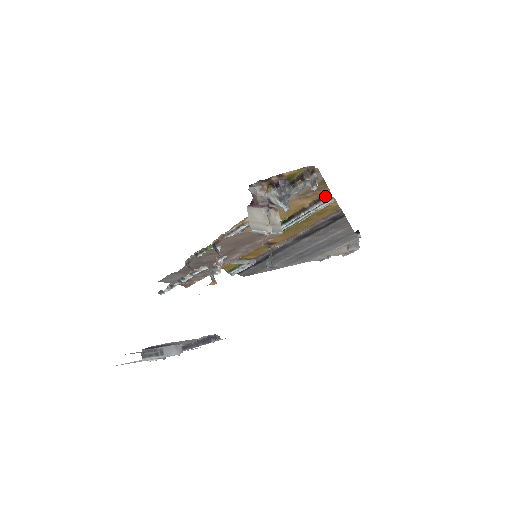
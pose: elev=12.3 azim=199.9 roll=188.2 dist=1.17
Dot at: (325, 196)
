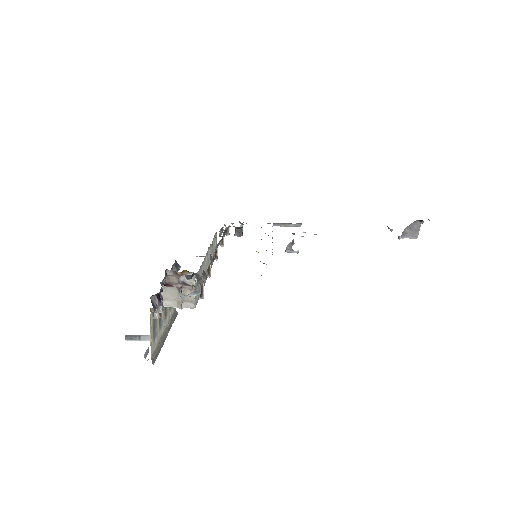
Dot at: occluded
